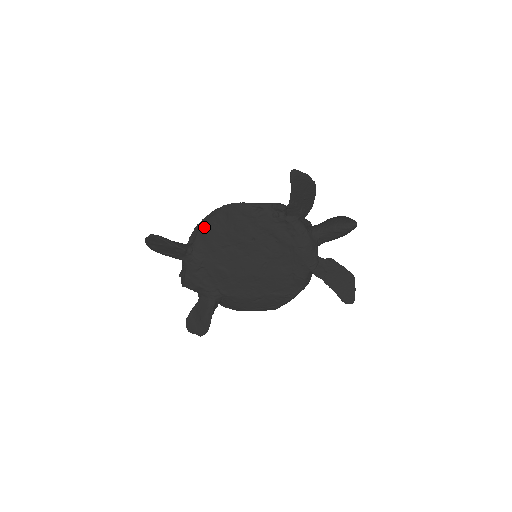
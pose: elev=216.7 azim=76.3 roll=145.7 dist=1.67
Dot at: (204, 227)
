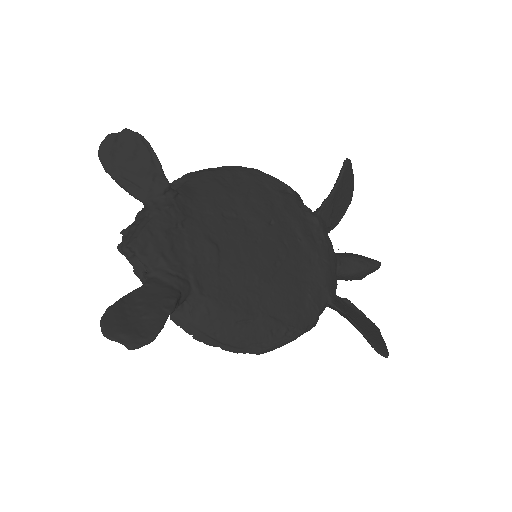
Dot at: (204, 177)
